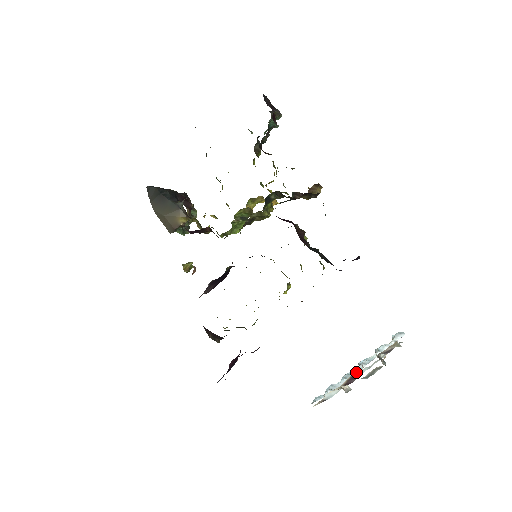
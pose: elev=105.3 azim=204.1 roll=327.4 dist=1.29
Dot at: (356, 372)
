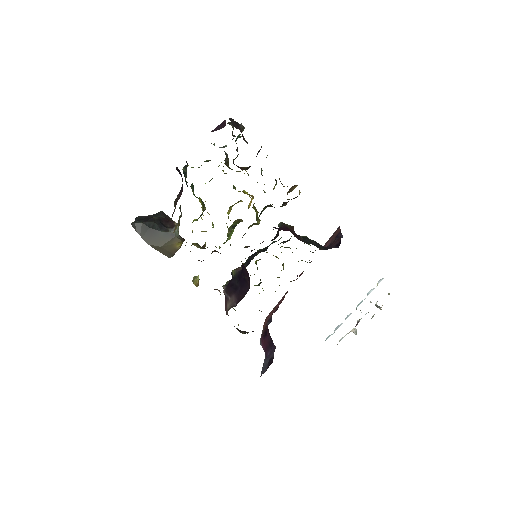
Dot at: occluded
